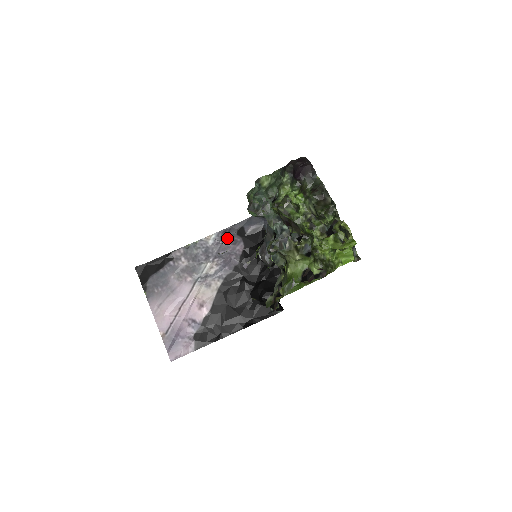
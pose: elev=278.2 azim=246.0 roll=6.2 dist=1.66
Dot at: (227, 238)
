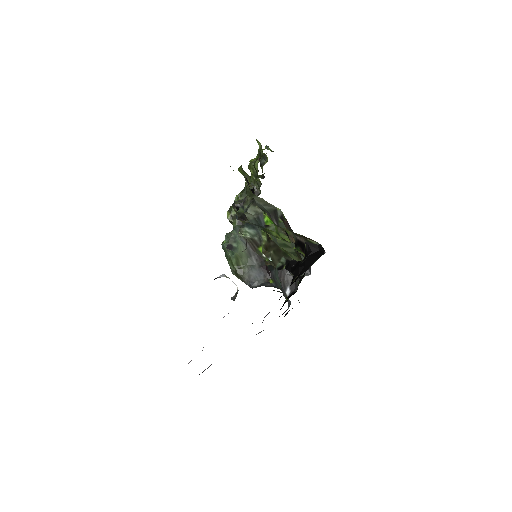
Dot at: occluded
